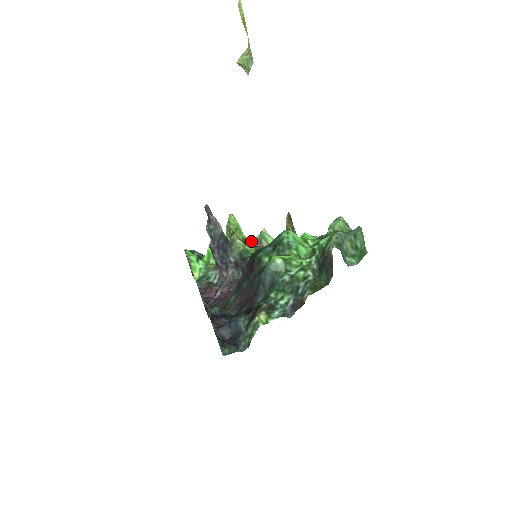
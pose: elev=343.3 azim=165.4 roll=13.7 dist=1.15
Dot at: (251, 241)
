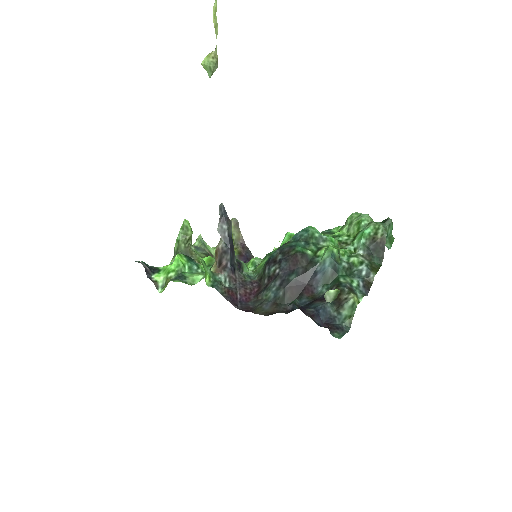
Dot at: occluded
